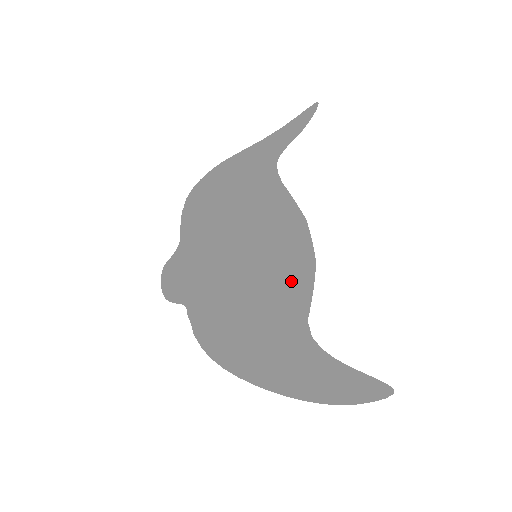
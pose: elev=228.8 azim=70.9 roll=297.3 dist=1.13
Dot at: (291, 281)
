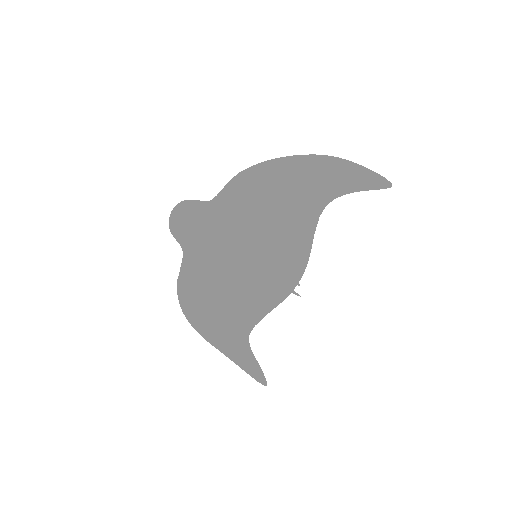
Dot at: (266, 304)
